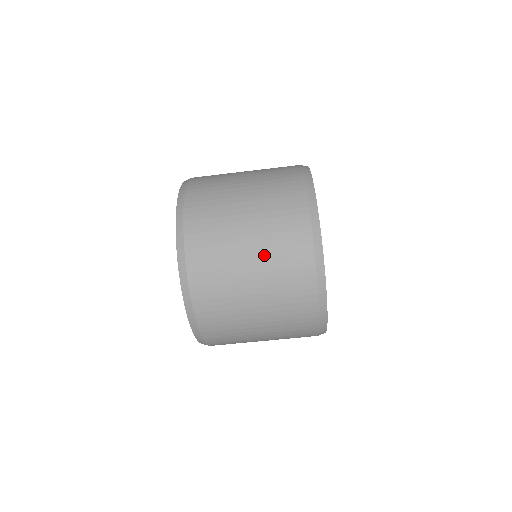
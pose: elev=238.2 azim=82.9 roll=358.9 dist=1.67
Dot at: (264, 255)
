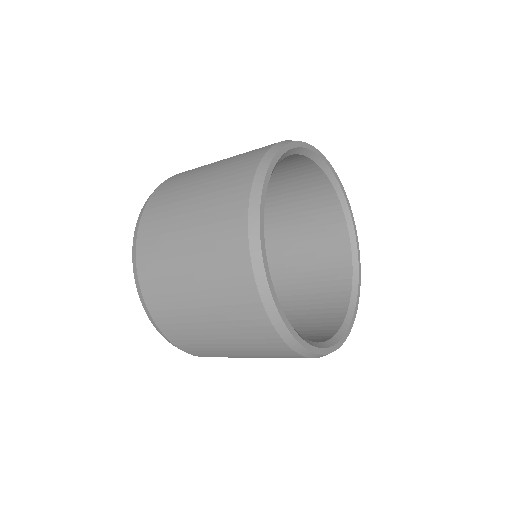
Dot at: (260, 357)
